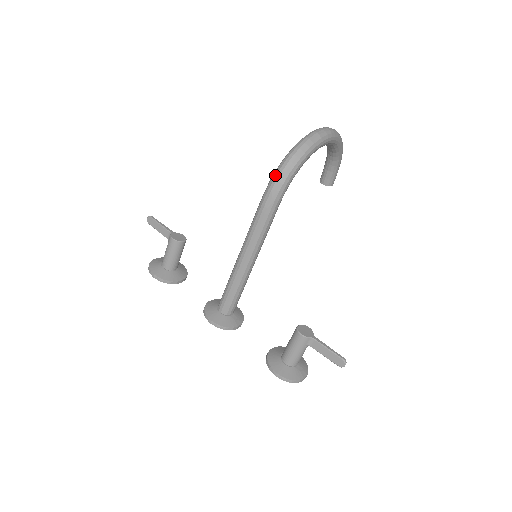
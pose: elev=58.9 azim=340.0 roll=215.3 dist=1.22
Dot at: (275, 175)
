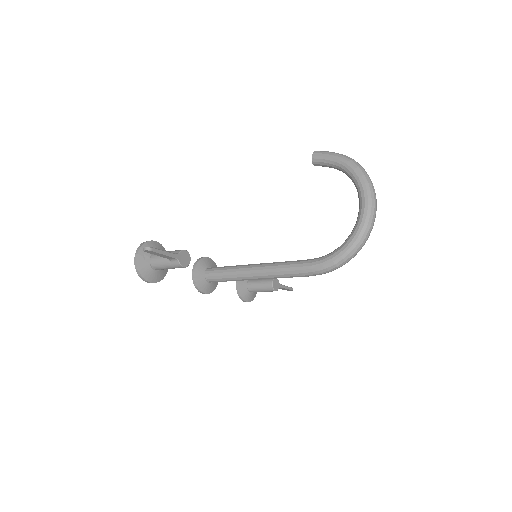
Dot at: (331, 269)
